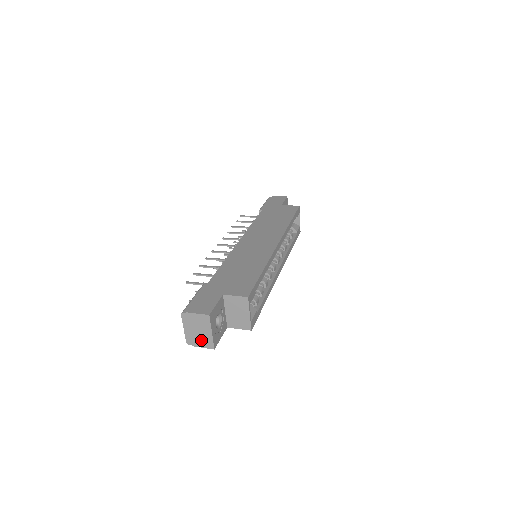
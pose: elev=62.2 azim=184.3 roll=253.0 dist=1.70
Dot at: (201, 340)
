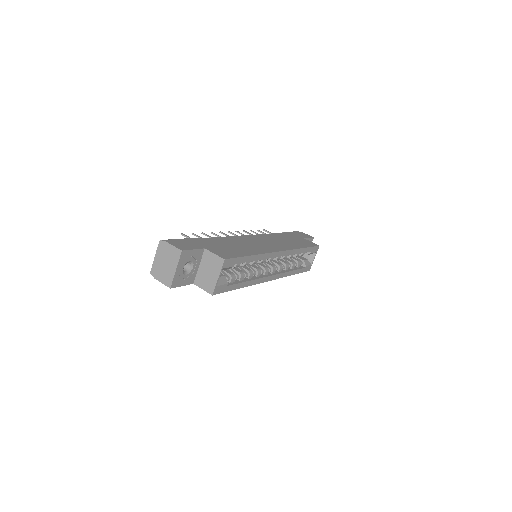
Dot at: (164, 274)
